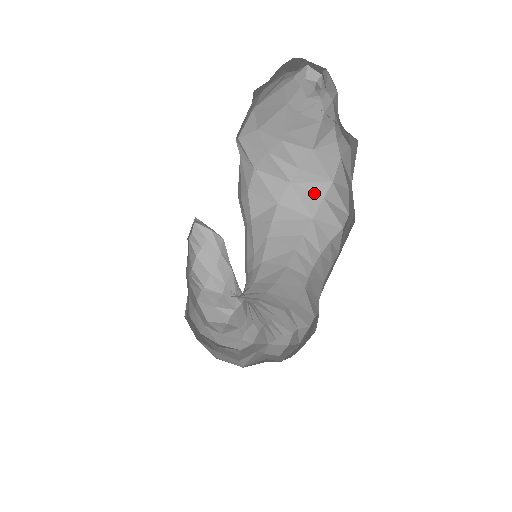
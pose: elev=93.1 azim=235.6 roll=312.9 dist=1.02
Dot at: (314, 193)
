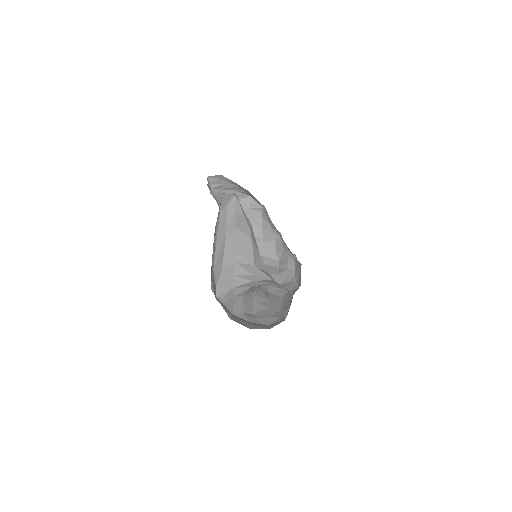
Dot at: (266, 281)
